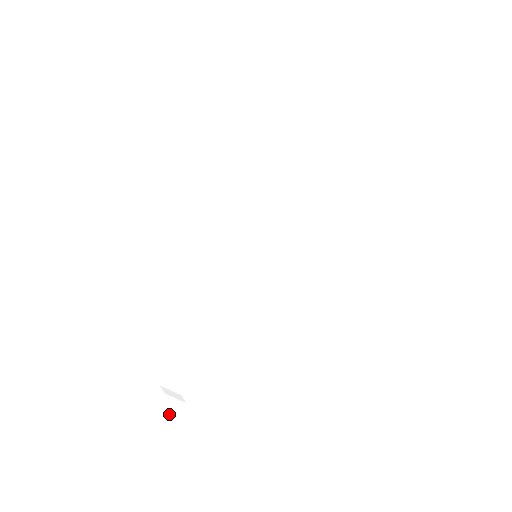
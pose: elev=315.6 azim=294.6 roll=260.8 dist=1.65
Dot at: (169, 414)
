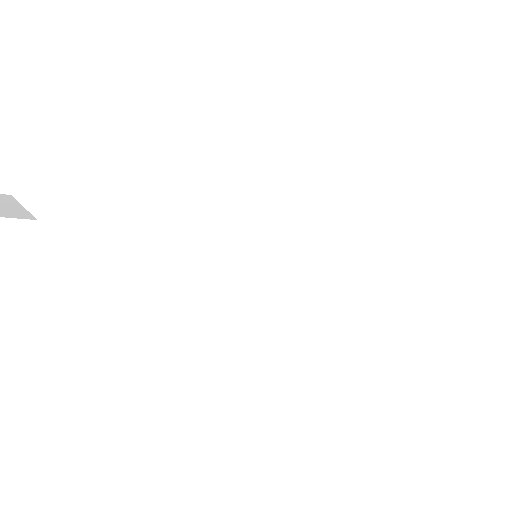
Dot at: out of frame
